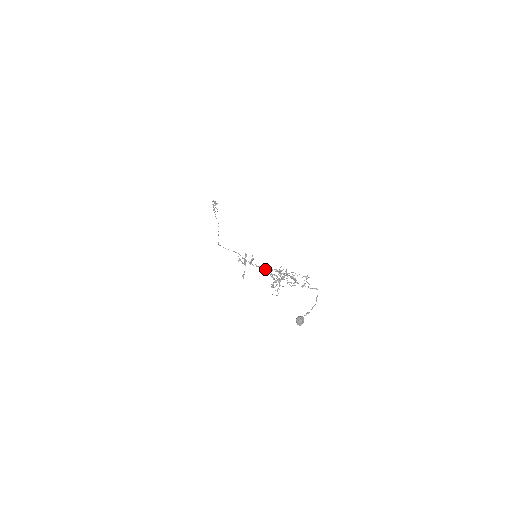
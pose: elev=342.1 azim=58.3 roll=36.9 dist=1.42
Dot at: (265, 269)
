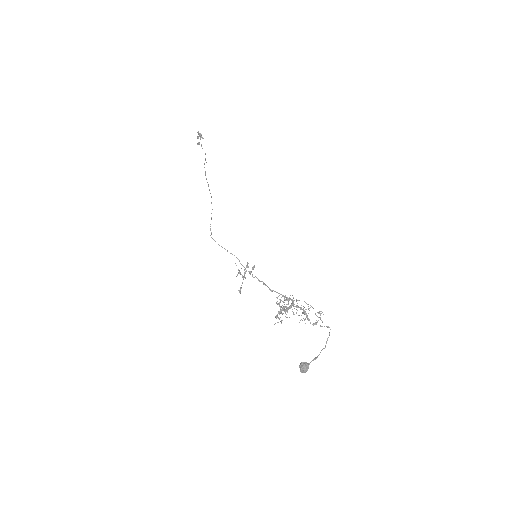
Dot at: (269, 289)
